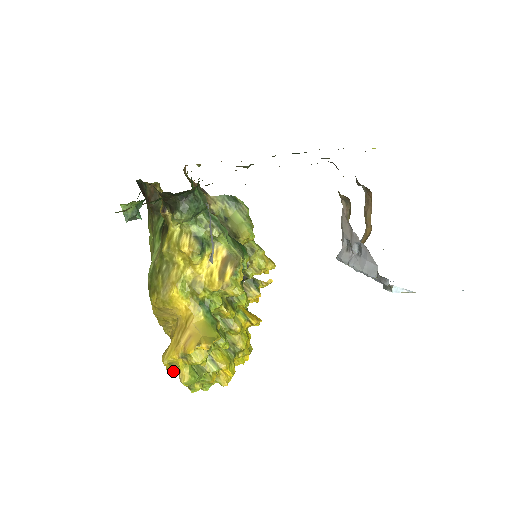
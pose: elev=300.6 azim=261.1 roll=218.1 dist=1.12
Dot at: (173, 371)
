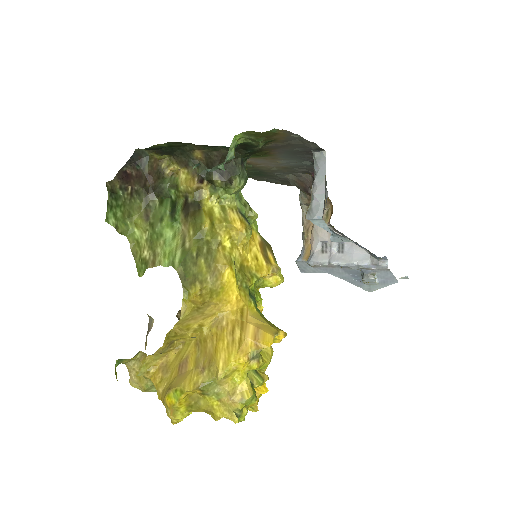
Dot at: (182, 414)
